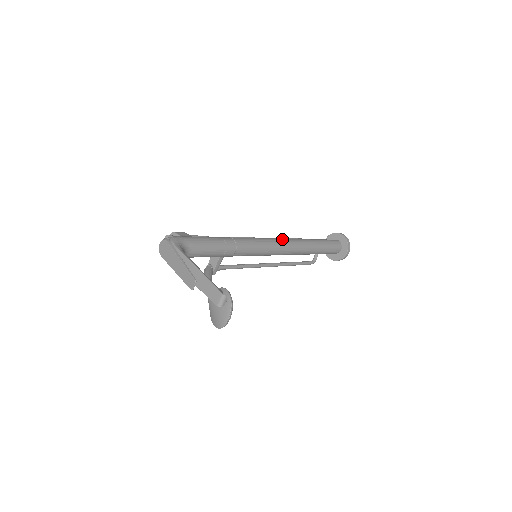
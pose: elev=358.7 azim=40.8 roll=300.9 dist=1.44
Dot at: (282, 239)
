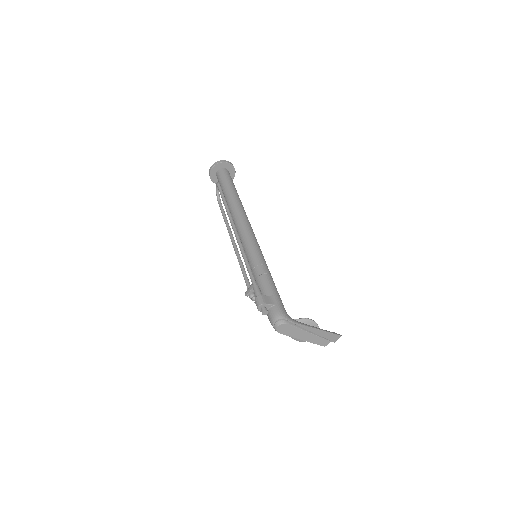
Dot at: (247, 220)
